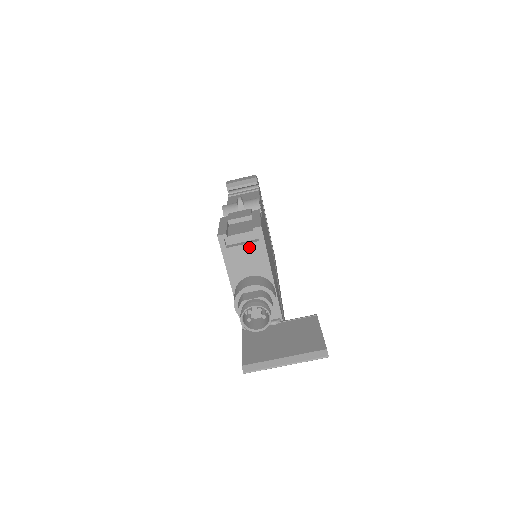
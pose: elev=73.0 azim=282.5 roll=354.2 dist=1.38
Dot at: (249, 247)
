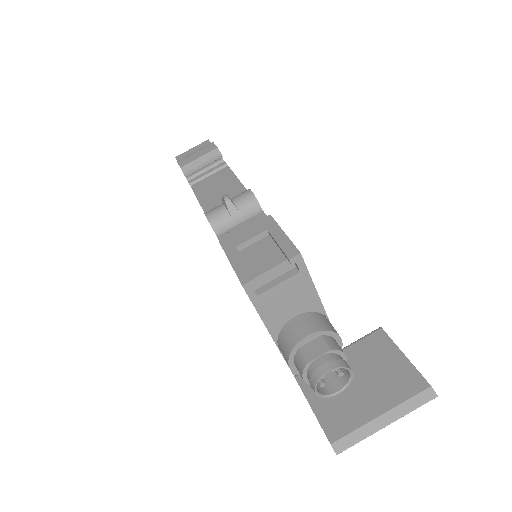
Dot at: (288, 284)
